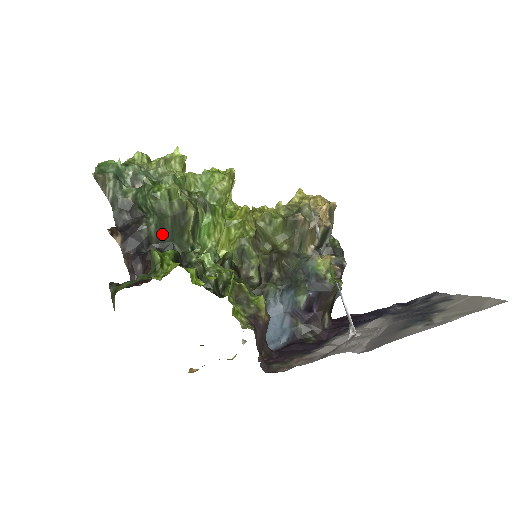
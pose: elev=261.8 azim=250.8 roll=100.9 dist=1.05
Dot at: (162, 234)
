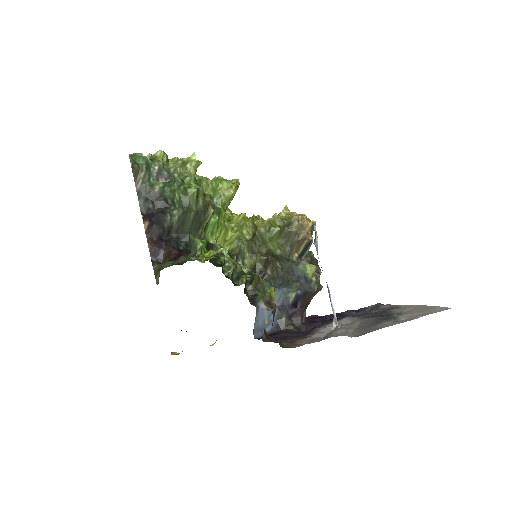
Dot at: (182, 226)
